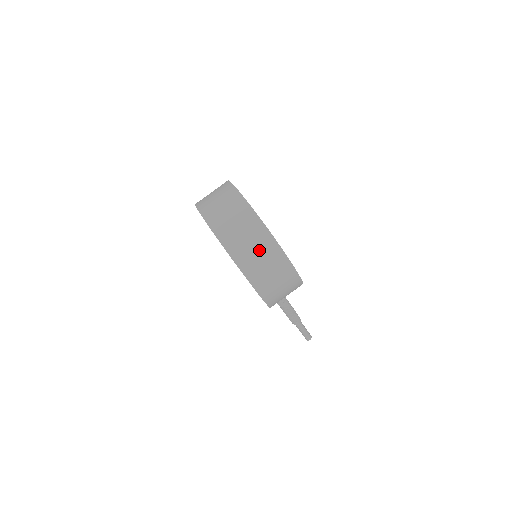
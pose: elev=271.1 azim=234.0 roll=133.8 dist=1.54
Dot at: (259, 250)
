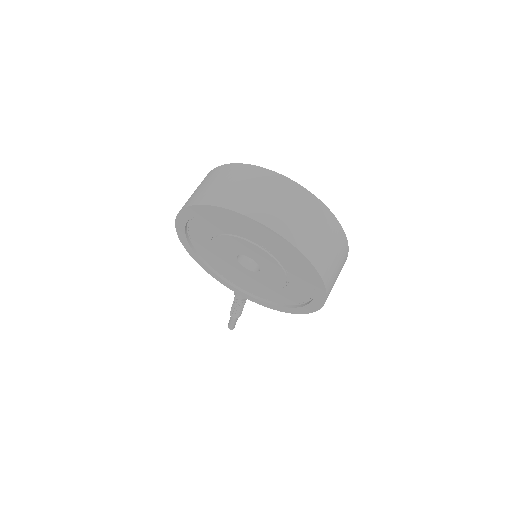
Dot at: (336, 253)
